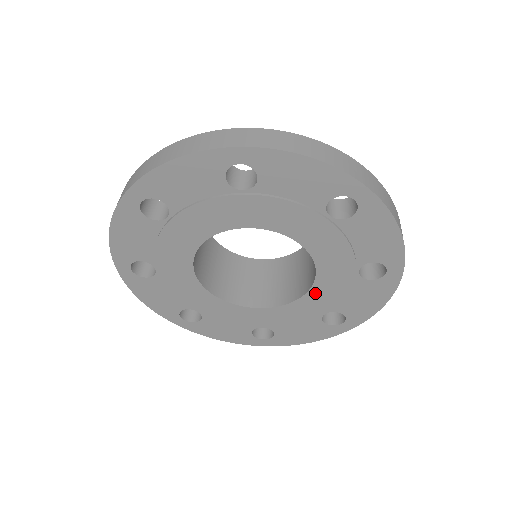
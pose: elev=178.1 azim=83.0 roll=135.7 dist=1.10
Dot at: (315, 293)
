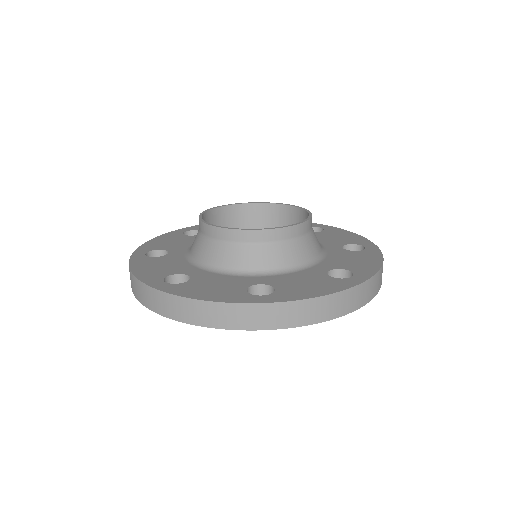
Dot at: occluded
